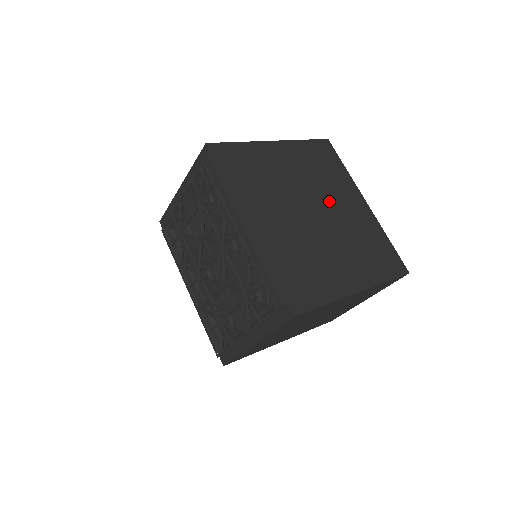
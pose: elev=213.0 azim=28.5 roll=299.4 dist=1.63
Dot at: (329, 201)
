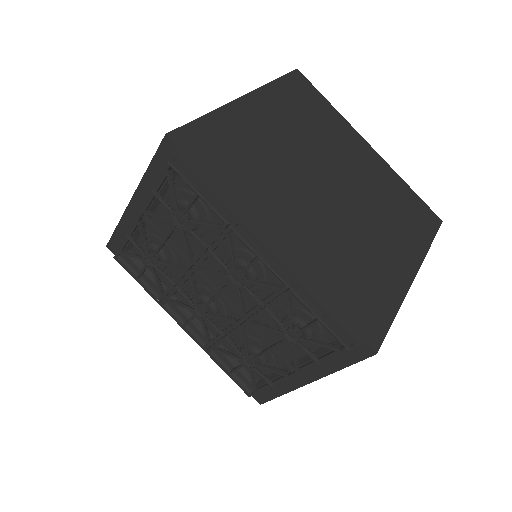
Dot at: (337, 162)
